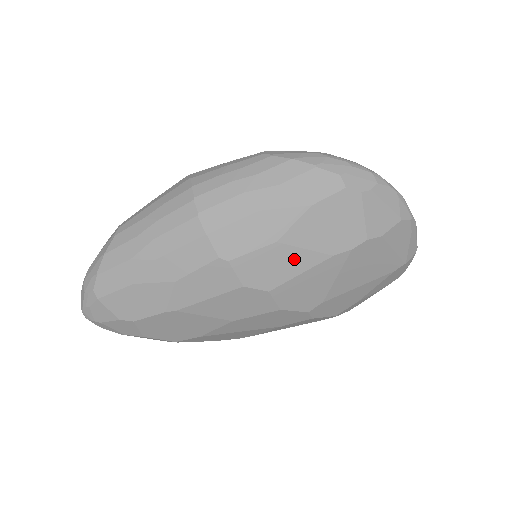
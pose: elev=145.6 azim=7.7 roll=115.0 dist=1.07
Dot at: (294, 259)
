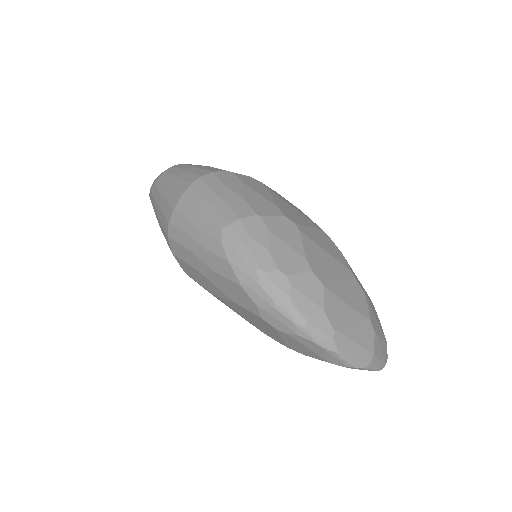
Dot at: (232, 309)
